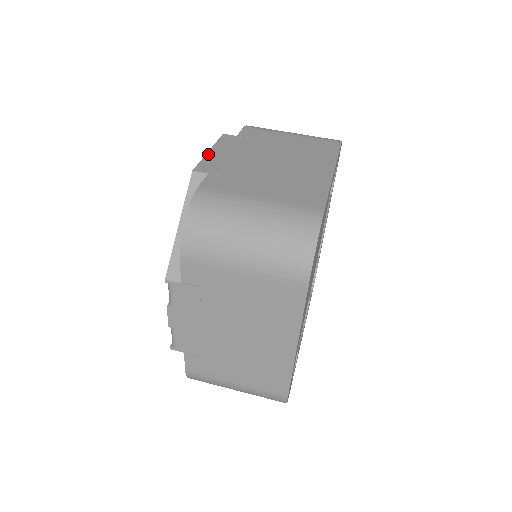
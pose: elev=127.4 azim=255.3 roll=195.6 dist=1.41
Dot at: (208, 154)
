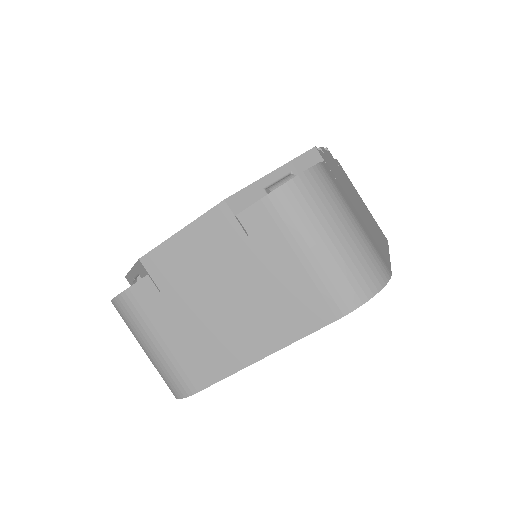
Dot at: (173, 238)
